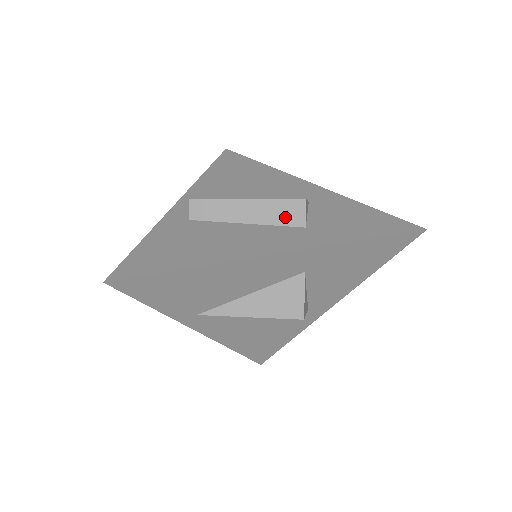
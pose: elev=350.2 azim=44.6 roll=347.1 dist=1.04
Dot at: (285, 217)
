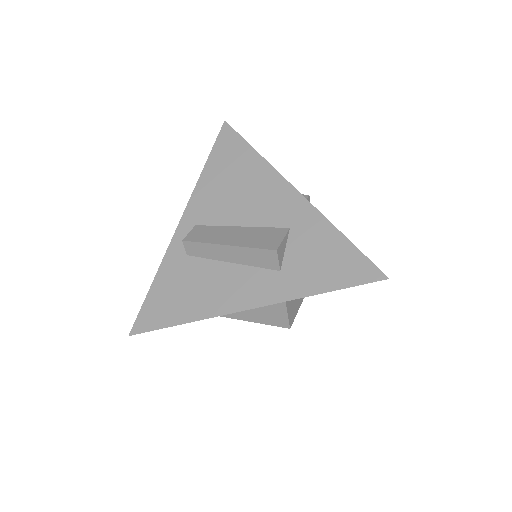
Dot at: (262, 262)
